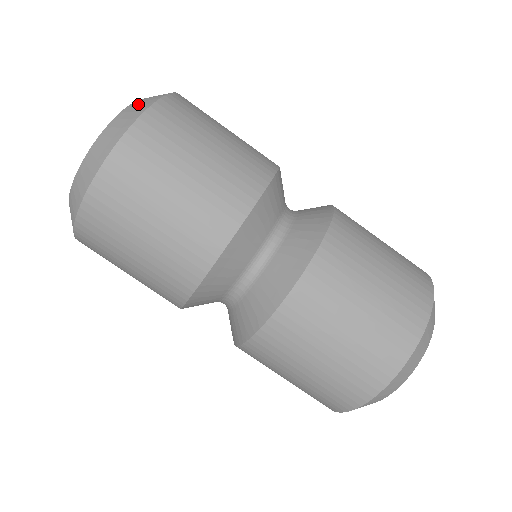
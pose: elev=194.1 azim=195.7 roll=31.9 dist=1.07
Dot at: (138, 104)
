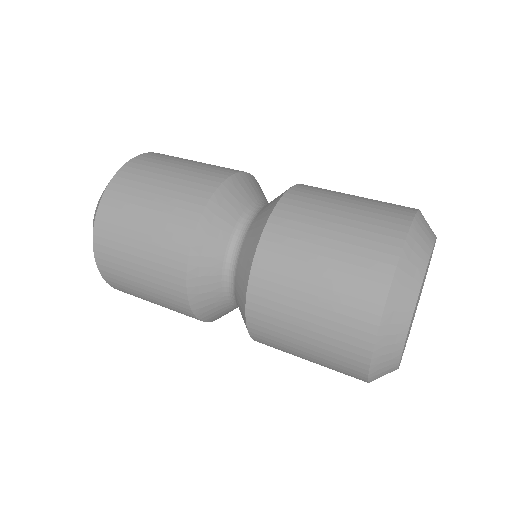
Dot at: (100, 198)
